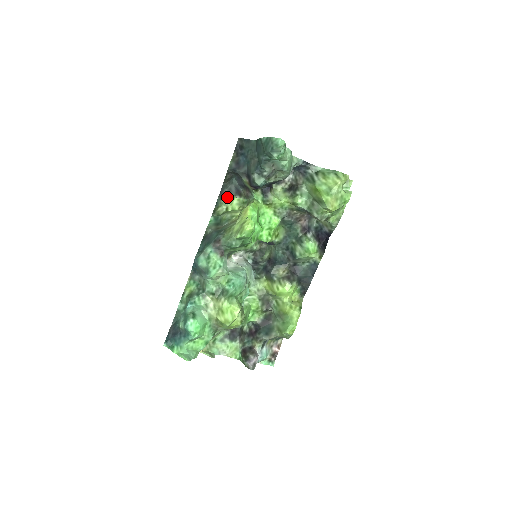
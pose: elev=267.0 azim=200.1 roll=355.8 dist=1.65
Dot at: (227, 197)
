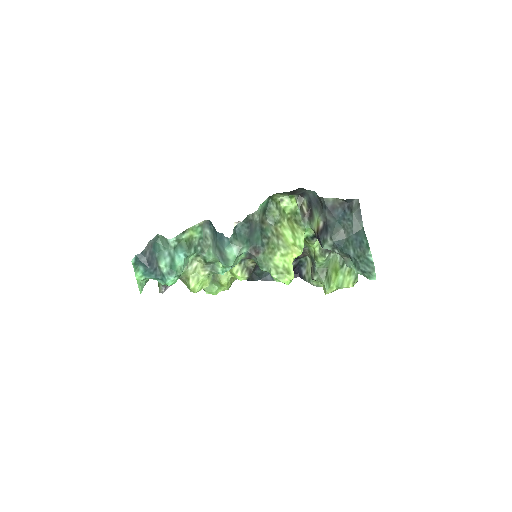
Dot at: (292, 193)
